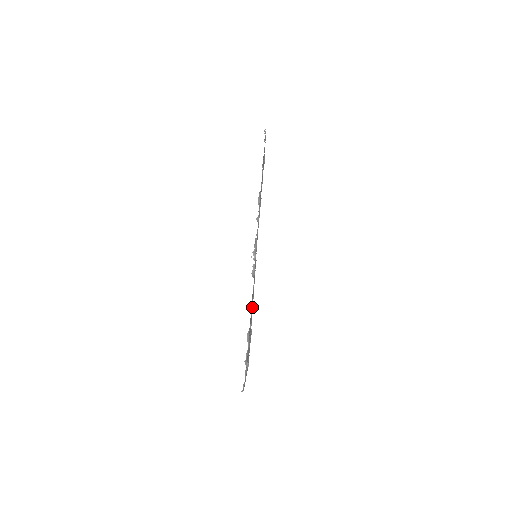
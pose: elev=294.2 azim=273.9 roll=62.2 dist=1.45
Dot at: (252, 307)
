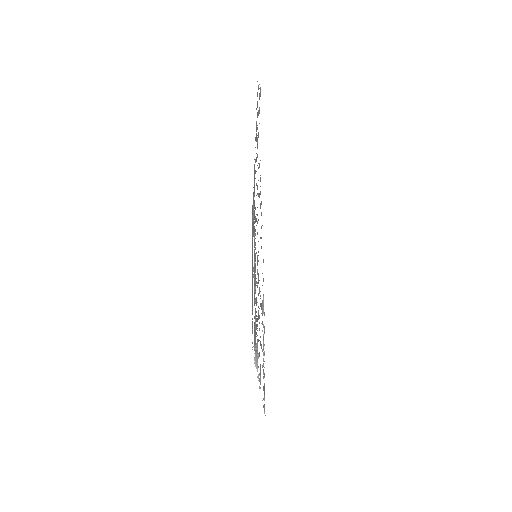
Dot at: occluded
